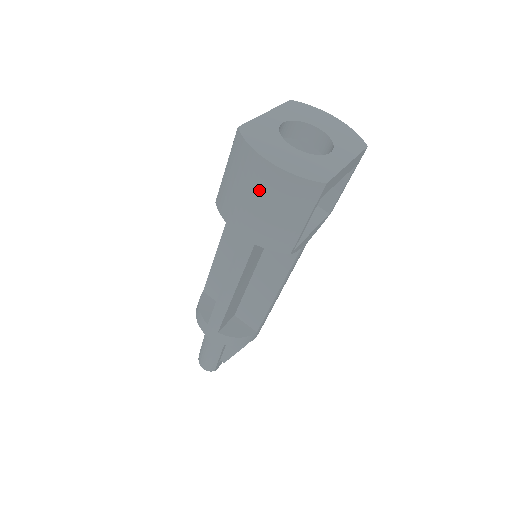
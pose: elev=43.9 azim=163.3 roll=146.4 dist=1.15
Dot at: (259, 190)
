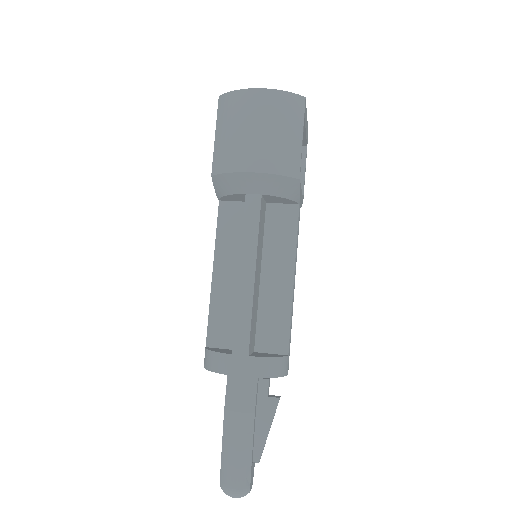
Dot at: (256, 117)
